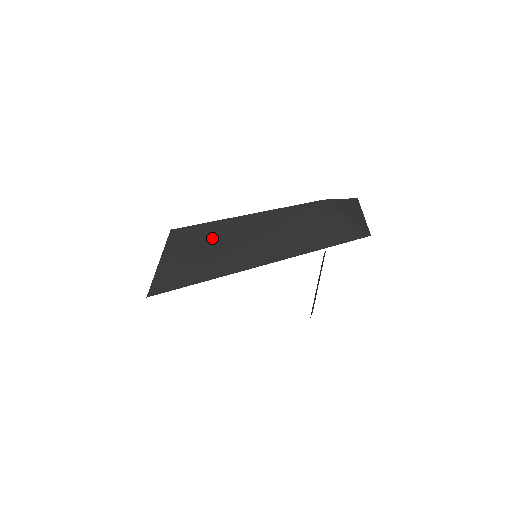
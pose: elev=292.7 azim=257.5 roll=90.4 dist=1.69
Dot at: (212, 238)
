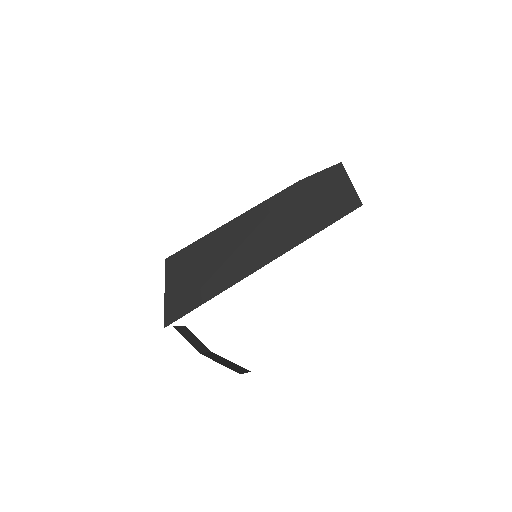
Dot at: (202, 257)
